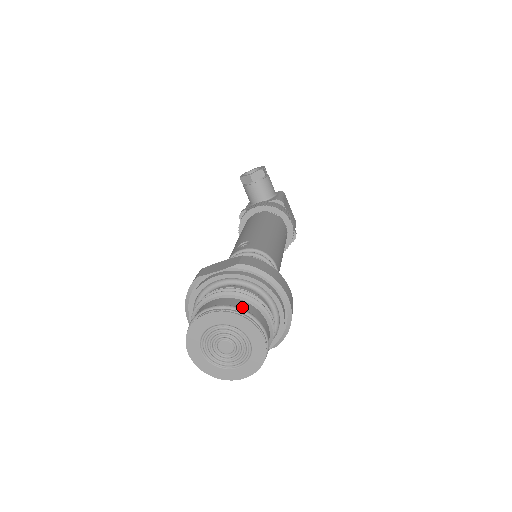
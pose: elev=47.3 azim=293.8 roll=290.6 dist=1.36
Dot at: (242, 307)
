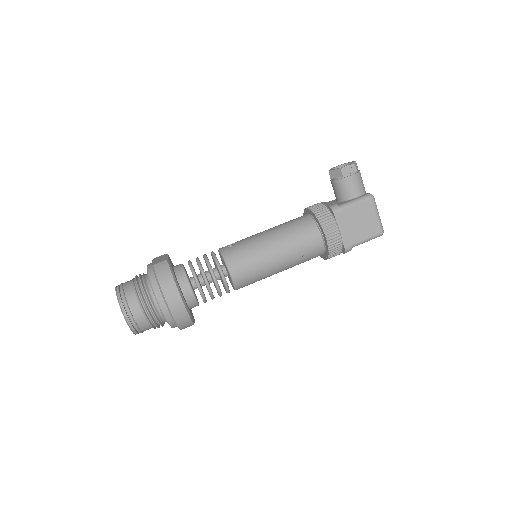
Dot at: (126, 294)
